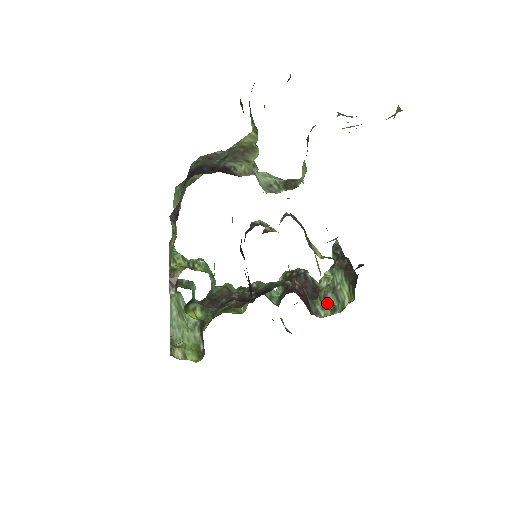
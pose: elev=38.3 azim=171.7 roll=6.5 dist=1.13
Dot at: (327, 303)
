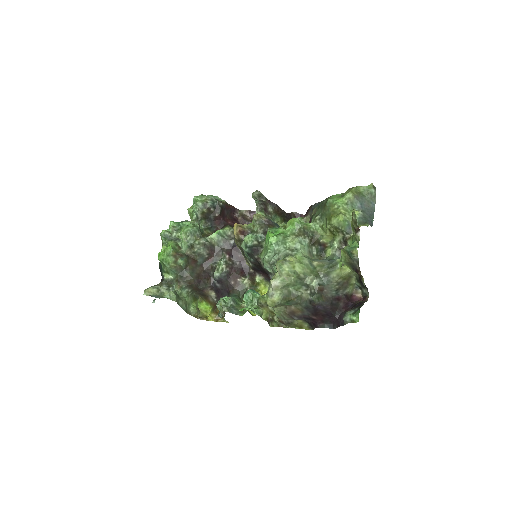
Dot at: occluded
